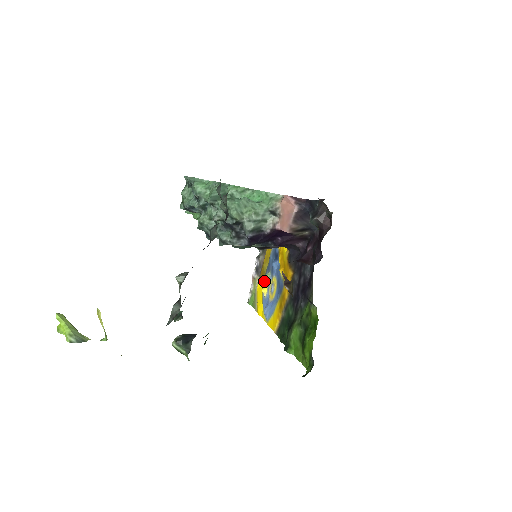
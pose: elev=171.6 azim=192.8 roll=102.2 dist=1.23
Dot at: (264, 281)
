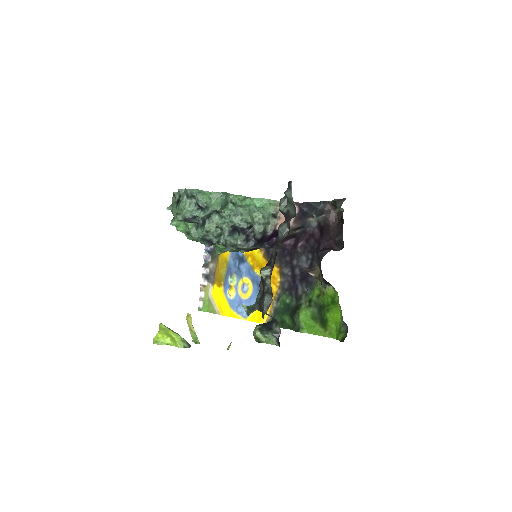
Dot at: (225, 285)
